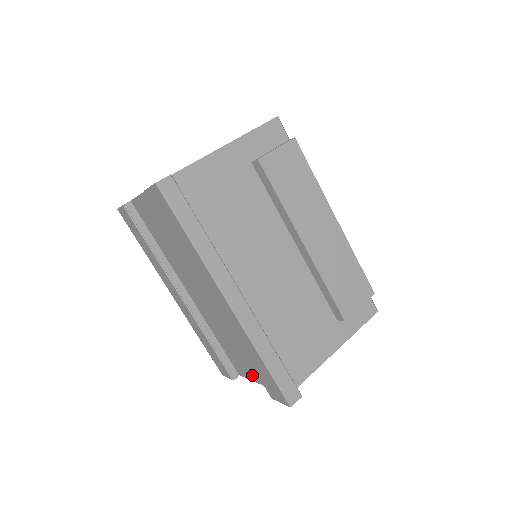
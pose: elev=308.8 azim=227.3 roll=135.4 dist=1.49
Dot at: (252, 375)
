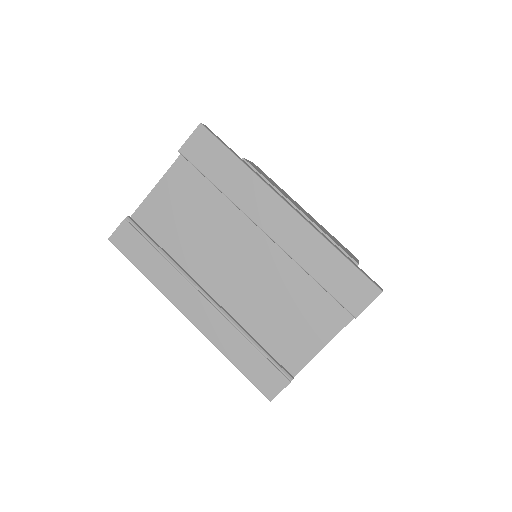
Dot at: (315, 341)
